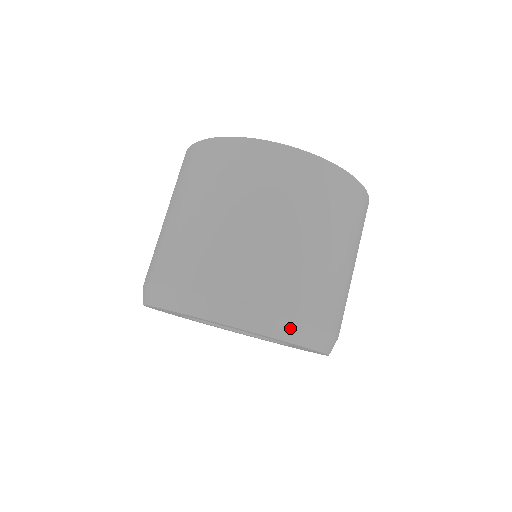
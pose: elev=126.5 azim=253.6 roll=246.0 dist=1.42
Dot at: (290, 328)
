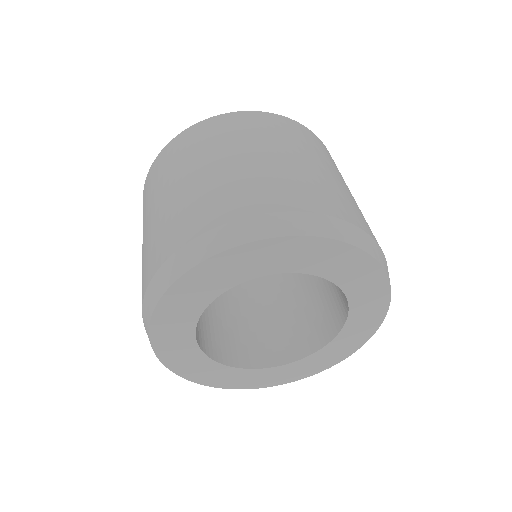
Dot at: (364, 239)
